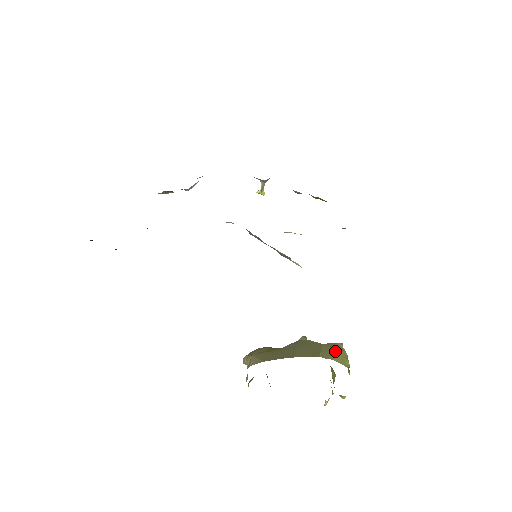
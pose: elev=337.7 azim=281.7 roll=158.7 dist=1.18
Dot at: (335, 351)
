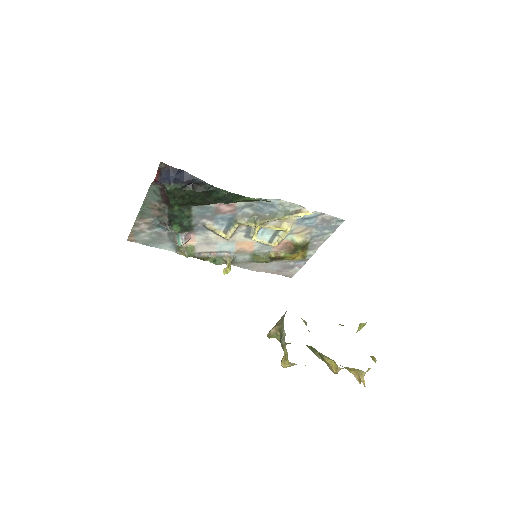
Dot at: occluded
